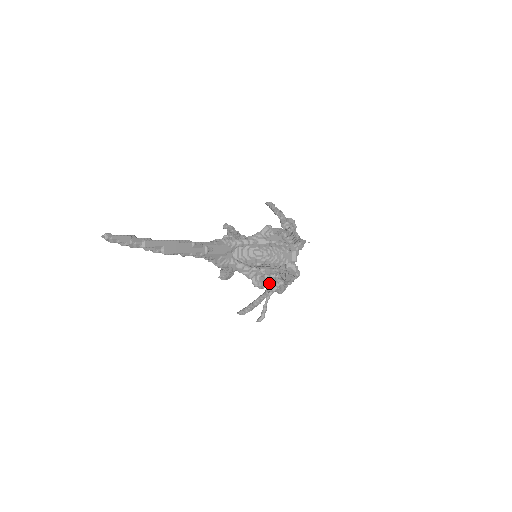
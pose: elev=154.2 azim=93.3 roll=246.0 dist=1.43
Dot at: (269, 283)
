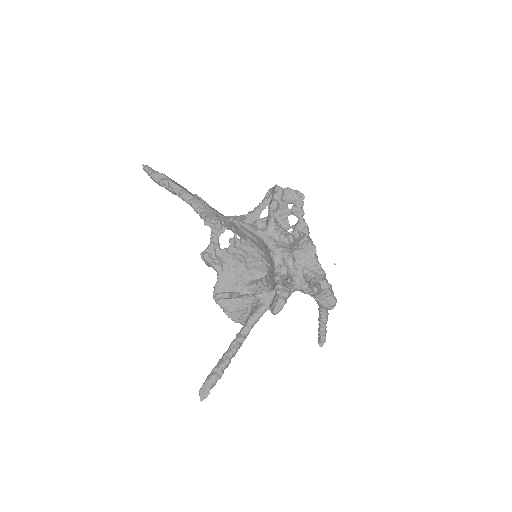
Dot at: (249, 223)
